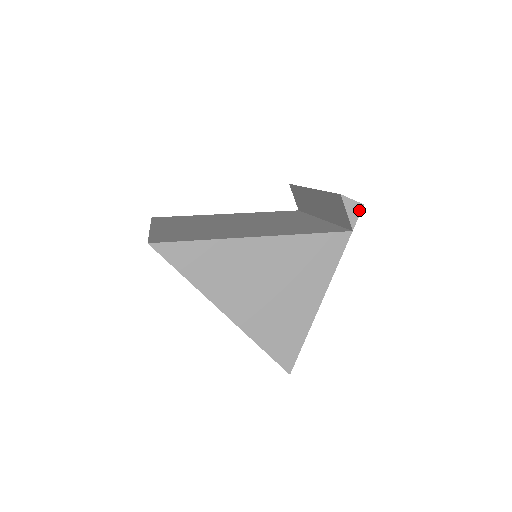
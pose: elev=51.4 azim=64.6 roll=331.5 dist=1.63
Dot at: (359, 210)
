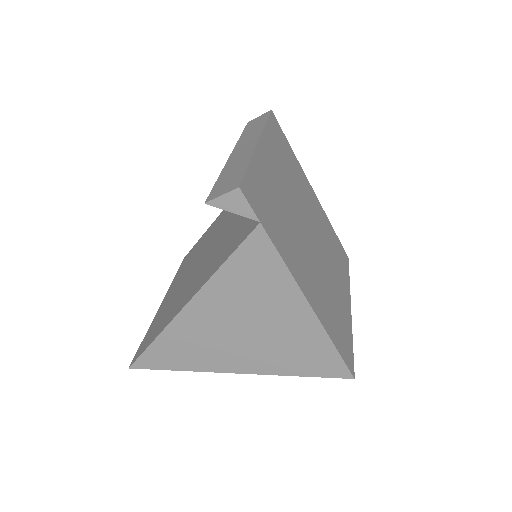
Dot at: (241, 197)
